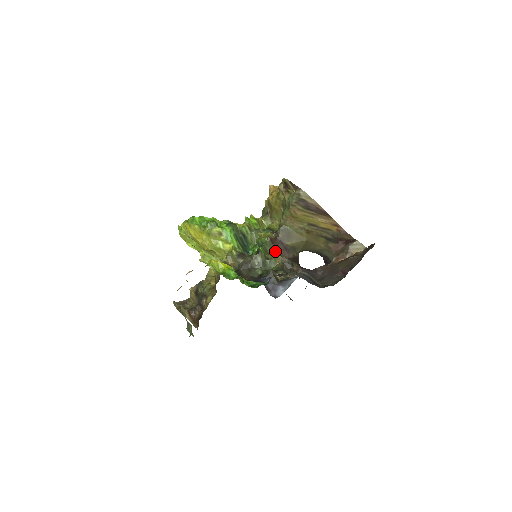
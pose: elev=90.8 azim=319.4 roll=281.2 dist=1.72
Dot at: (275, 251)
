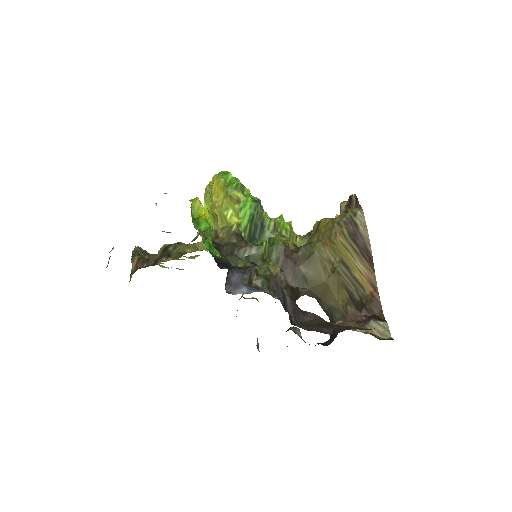
Dot at: (280, 263)
